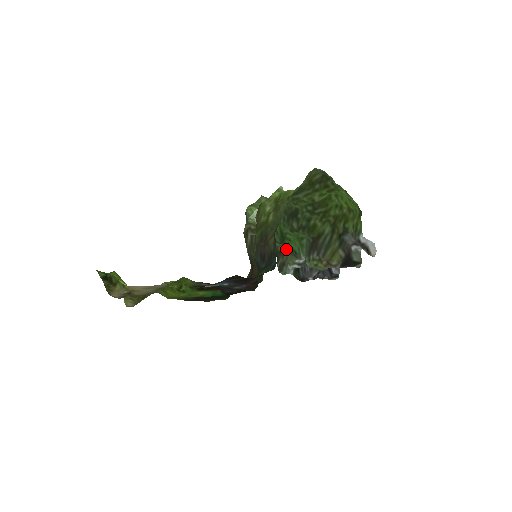
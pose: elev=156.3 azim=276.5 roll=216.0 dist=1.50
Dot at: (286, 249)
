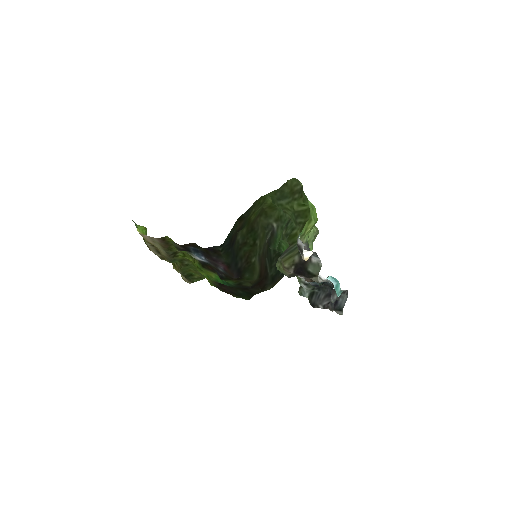
Dot at: occluded
